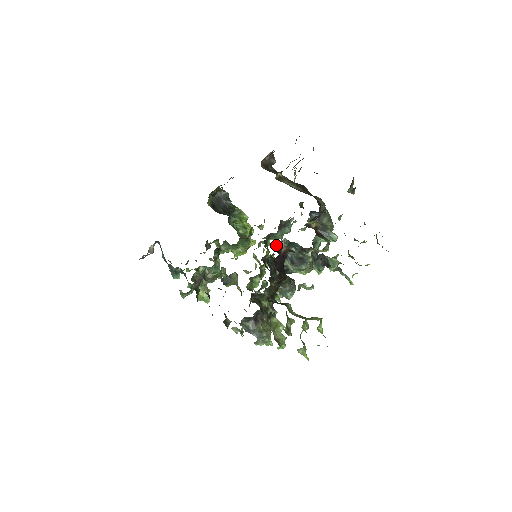
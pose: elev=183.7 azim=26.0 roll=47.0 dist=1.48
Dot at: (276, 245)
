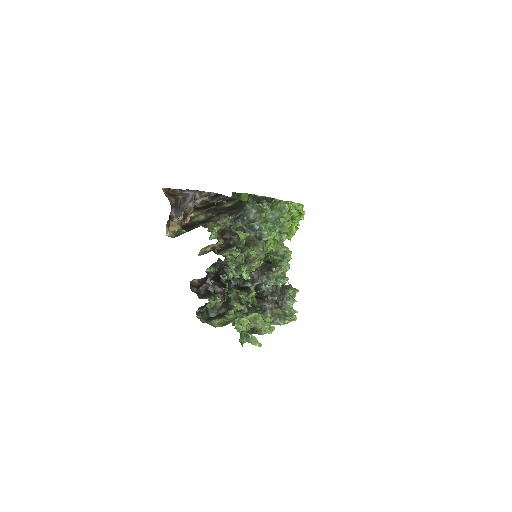
Dot at: occluded
